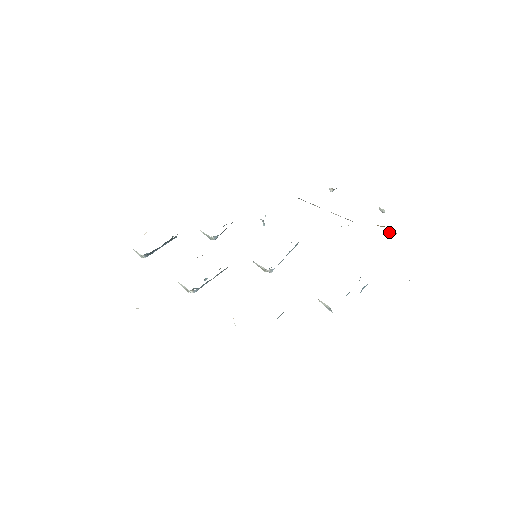
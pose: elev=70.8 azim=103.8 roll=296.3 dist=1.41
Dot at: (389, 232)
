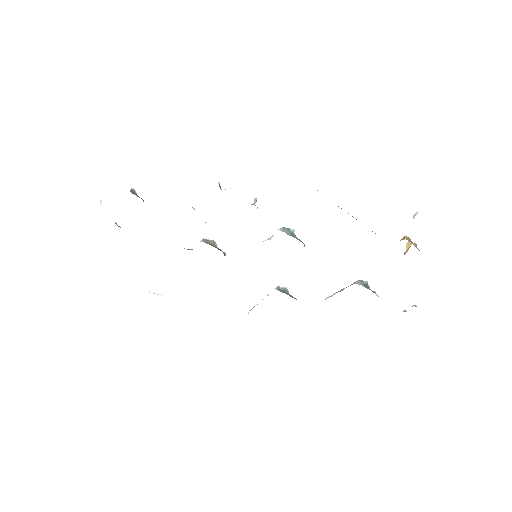
Dot at: occluded
